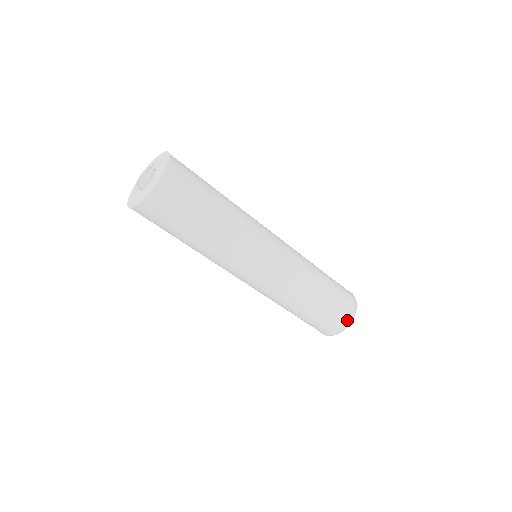
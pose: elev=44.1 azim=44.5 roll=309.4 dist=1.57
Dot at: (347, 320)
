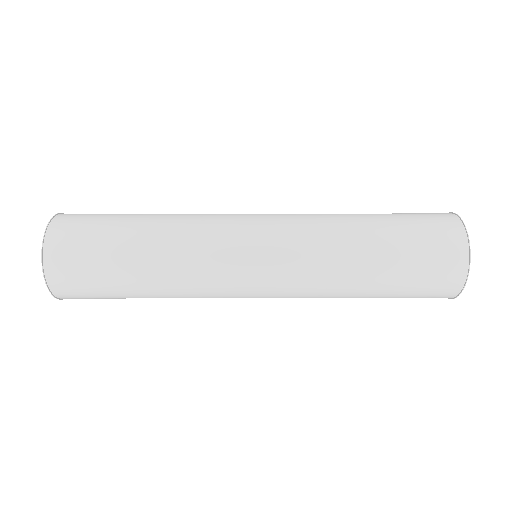
Dot at: (459, 249)
